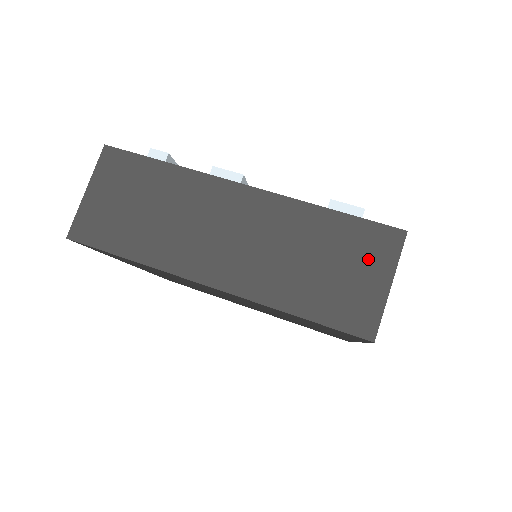
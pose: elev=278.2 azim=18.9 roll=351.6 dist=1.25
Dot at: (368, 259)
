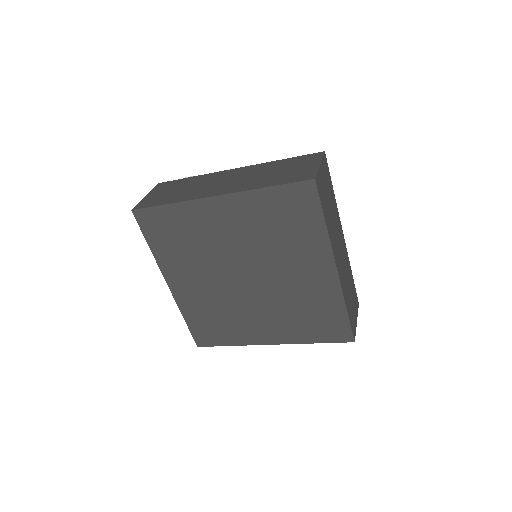
Dot at: (305, 163)
